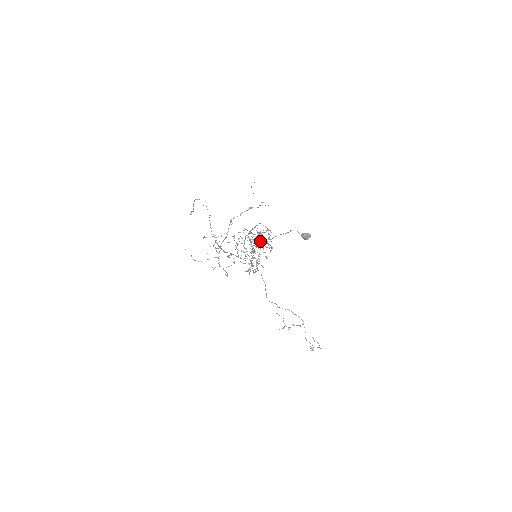
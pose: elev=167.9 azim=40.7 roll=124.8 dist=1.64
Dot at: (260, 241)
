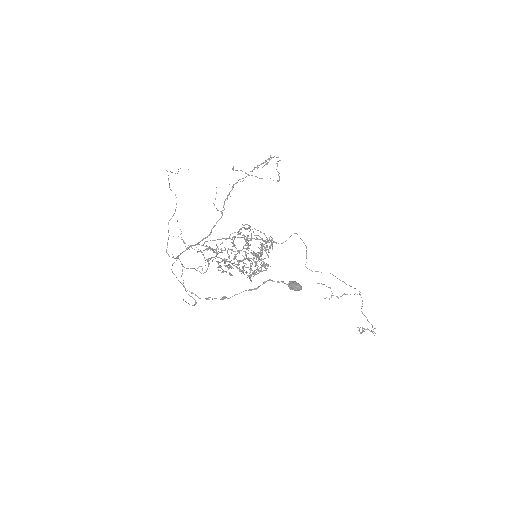
Dot at: (264, 234)
